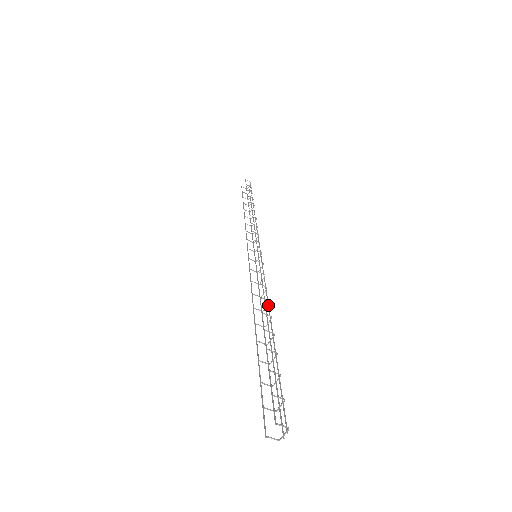
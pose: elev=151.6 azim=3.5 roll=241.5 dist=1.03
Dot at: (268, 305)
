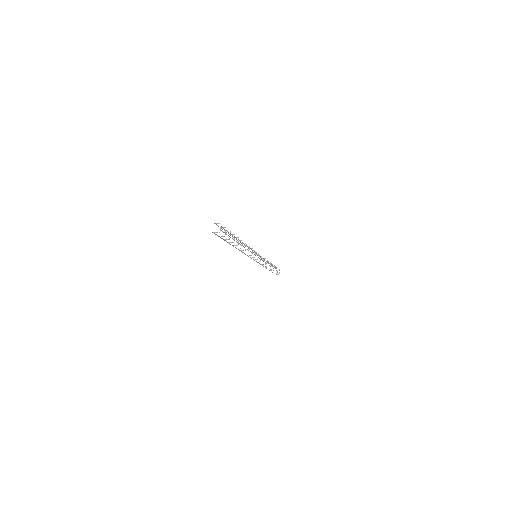
Dot at: (246, 245)
